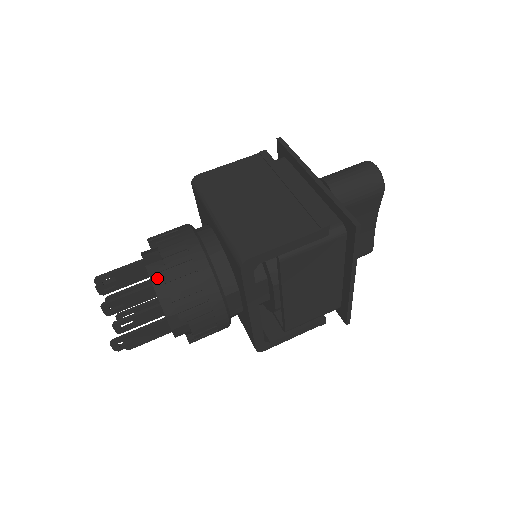
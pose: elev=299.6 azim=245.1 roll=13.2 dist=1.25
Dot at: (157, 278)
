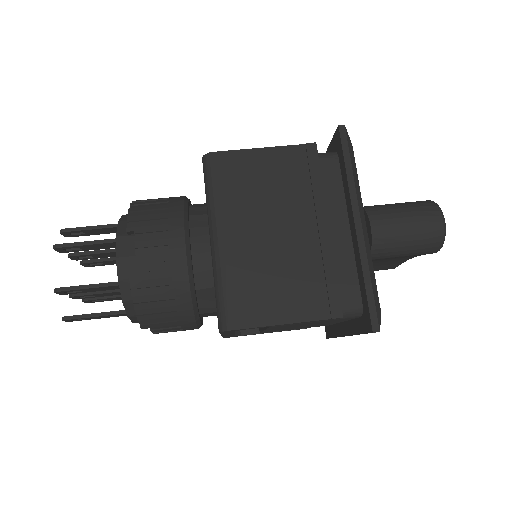
Dot at: (126, 280)
